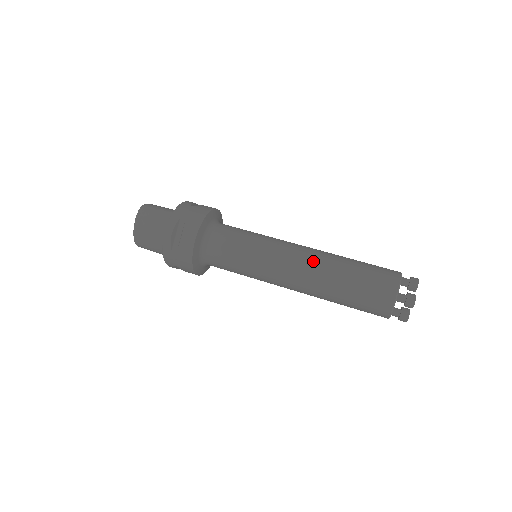
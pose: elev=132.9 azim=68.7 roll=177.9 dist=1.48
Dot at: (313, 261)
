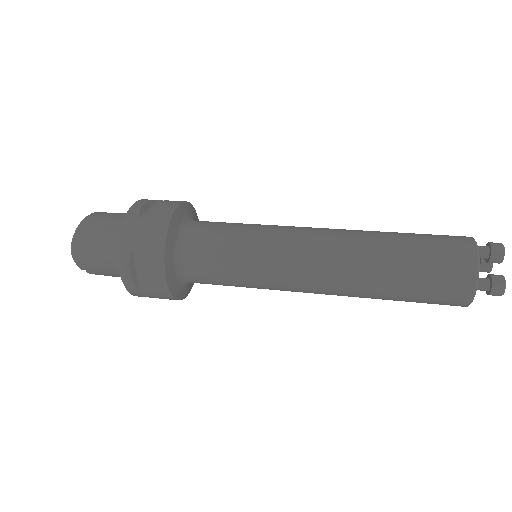
Dot at: (344, 229)
